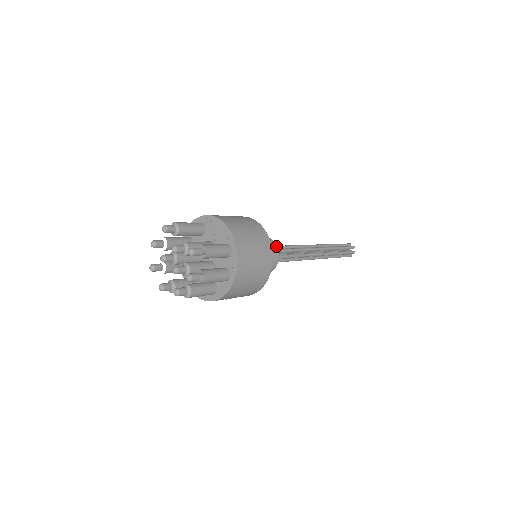
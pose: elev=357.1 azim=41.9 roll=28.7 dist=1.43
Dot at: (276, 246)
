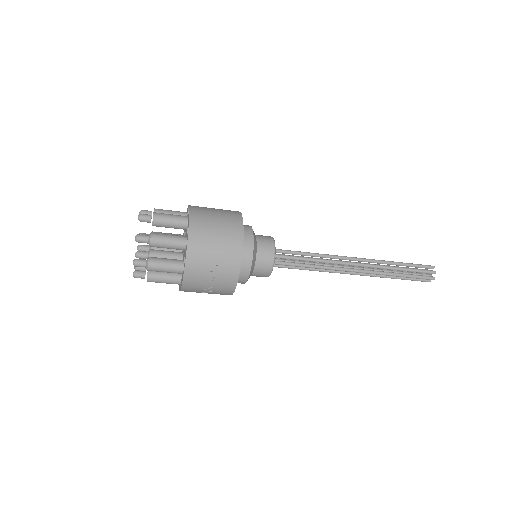
Dot at: occluded
